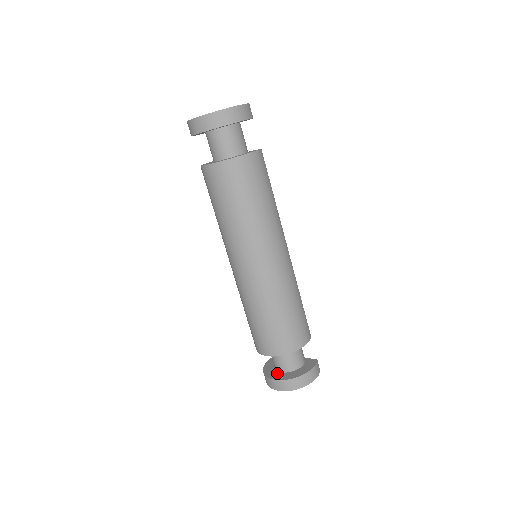
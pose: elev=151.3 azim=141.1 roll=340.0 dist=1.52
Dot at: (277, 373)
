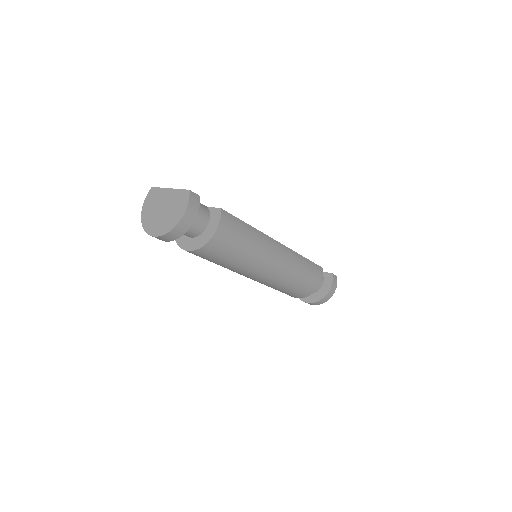
Dot at: occluded
